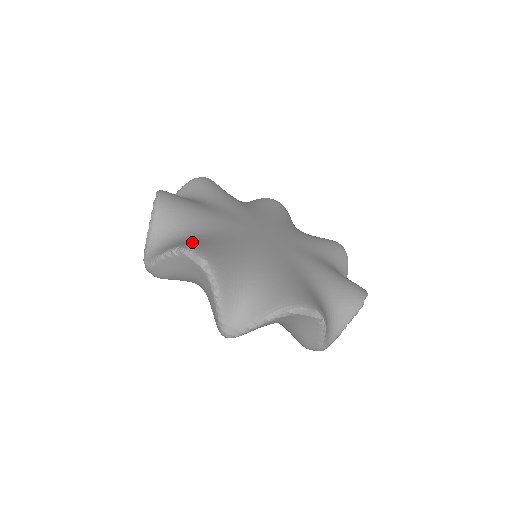
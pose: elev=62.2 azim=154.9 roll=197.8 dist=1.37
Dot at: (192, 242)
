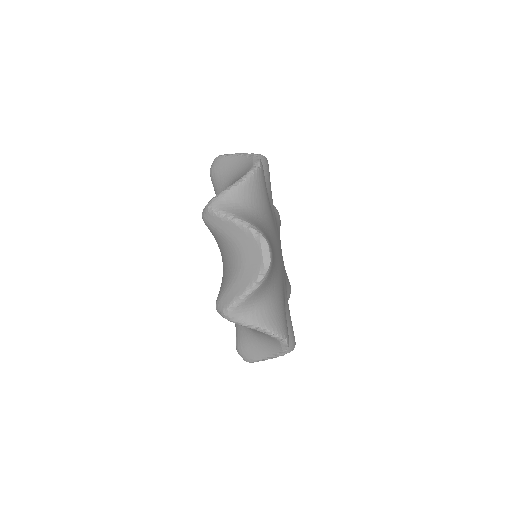
Dot at: occluded
